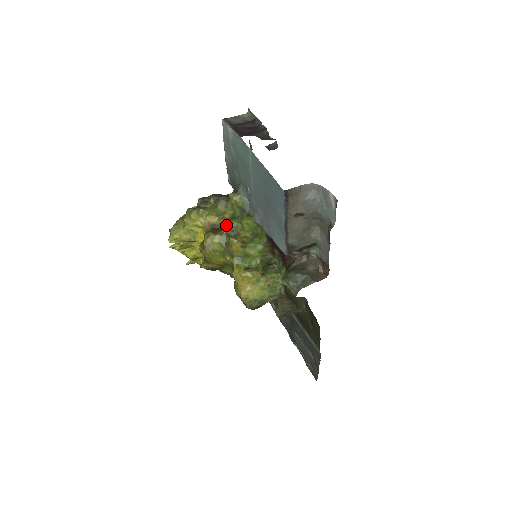
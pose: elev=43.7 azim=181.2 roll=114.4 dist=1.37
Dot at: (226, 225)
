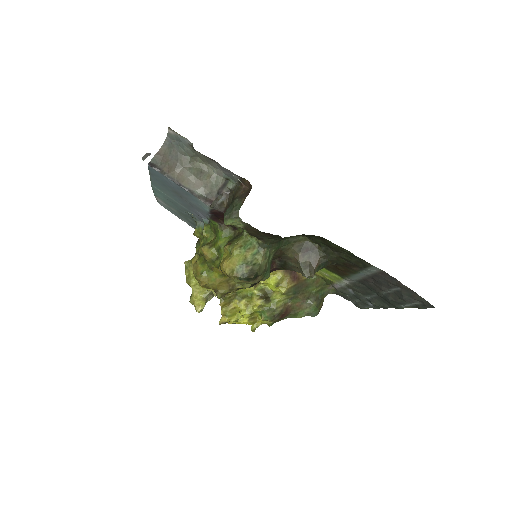
Dot at: (197, 250)
